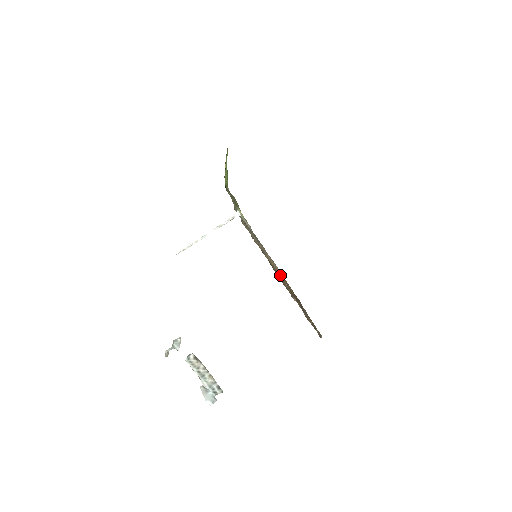
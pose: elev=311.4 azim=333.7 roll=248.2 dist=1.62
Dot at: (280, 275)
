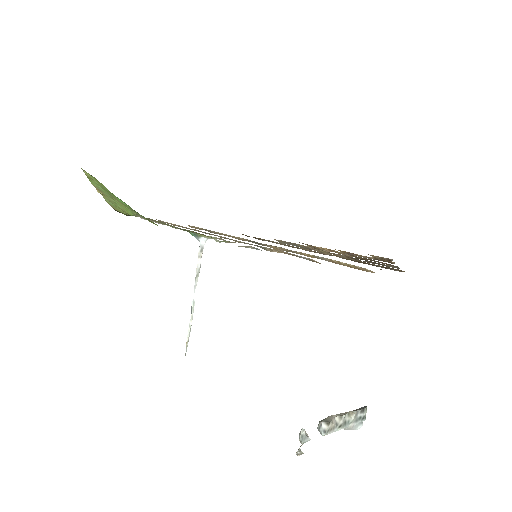
Dot at: (358, 269)
